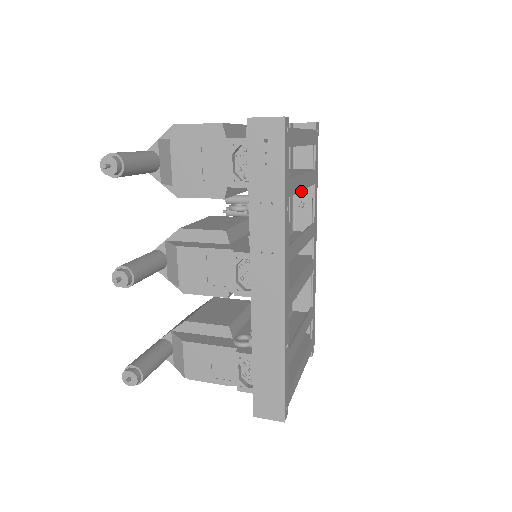
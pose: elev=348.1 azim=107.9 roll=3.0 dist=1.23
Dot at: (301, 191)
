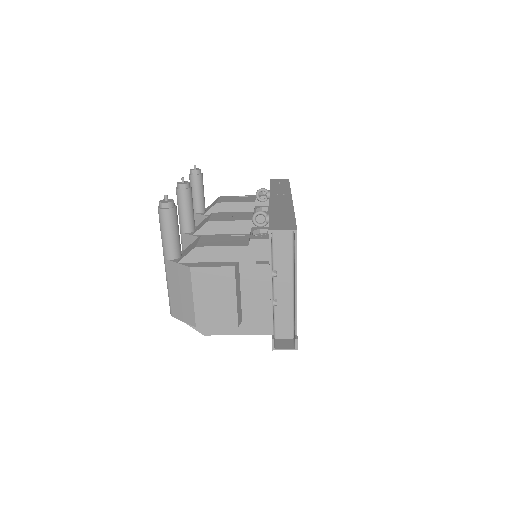
Dot at: occluded
